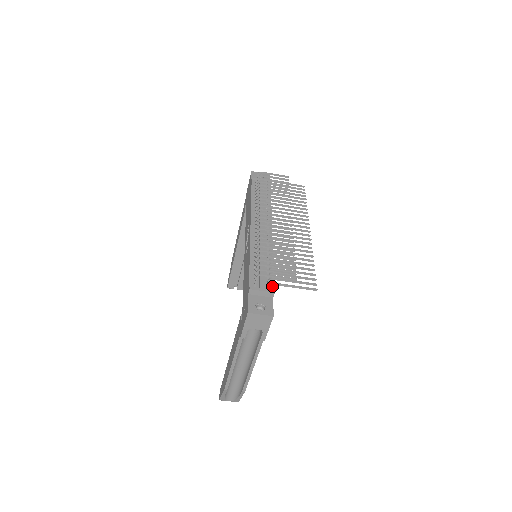
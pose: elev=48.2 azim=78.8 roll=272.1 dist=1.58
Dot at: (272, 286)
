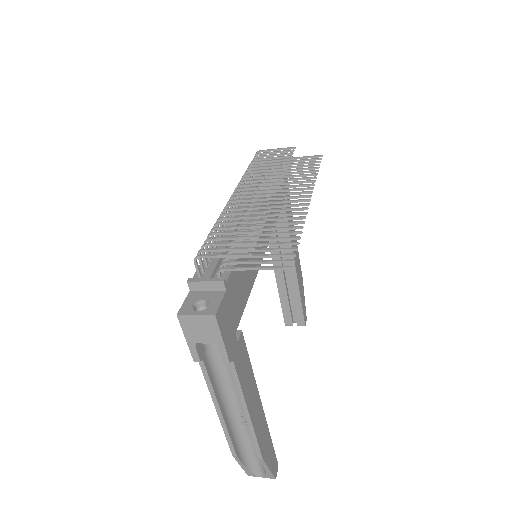
Dot at: (227, 275)
